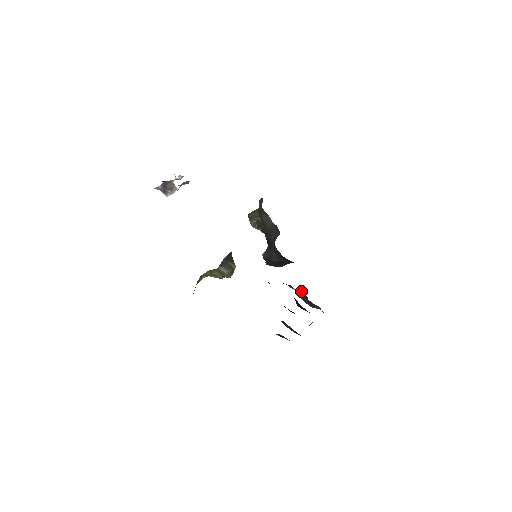
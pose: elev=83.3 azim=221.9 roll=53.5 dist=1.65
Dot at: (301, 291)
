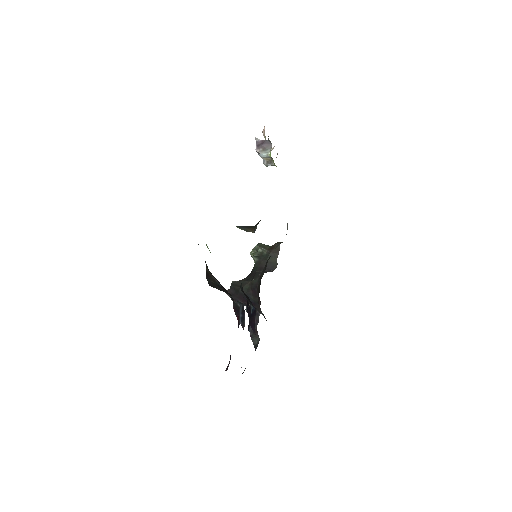
Dot at: (259, 314)
